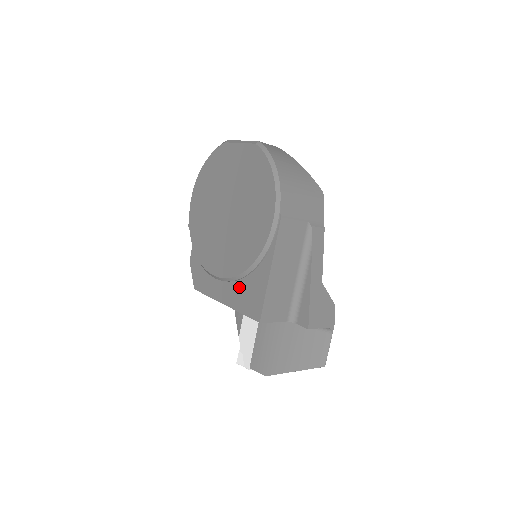
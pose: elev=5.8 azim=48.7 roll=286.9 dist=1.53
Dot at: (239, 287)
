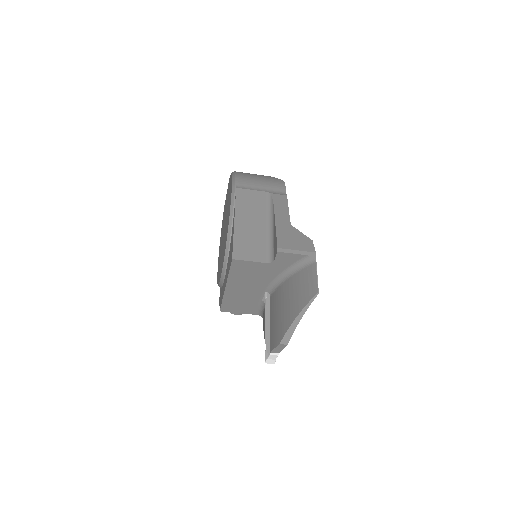
Dot at: (228, 261)
